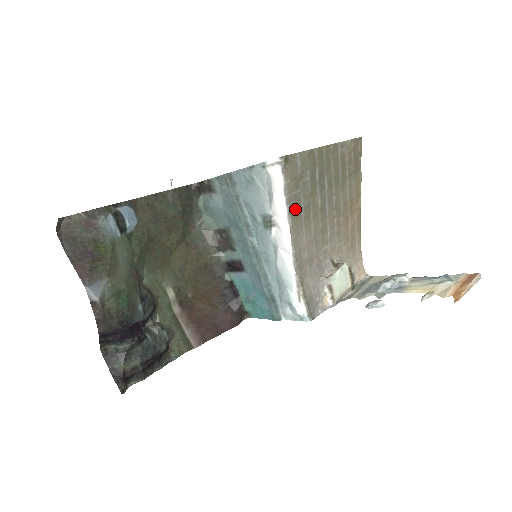
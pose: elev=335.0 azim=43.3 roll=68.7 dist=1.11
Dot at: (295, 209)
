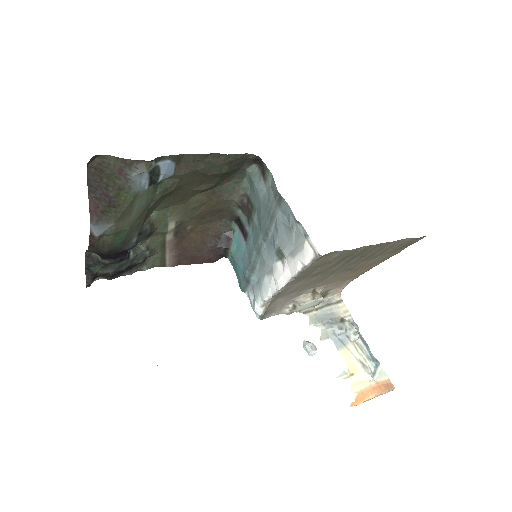
Dot at: (304, 275)
